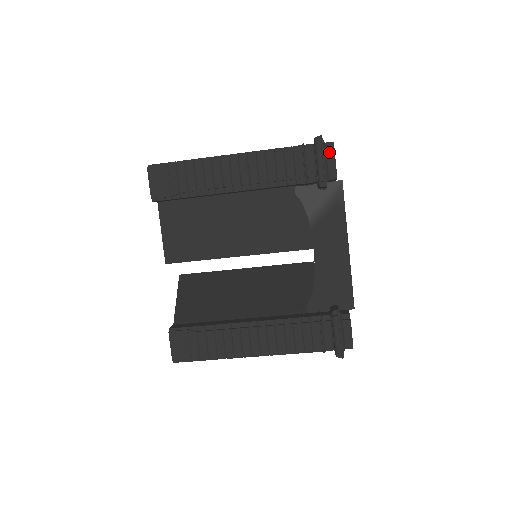
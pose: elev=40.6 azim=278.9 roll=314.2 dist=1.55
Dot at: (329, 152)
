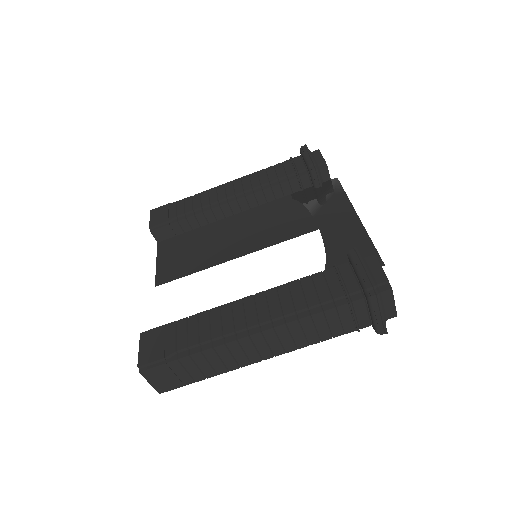
Dot at: (315, 153)
